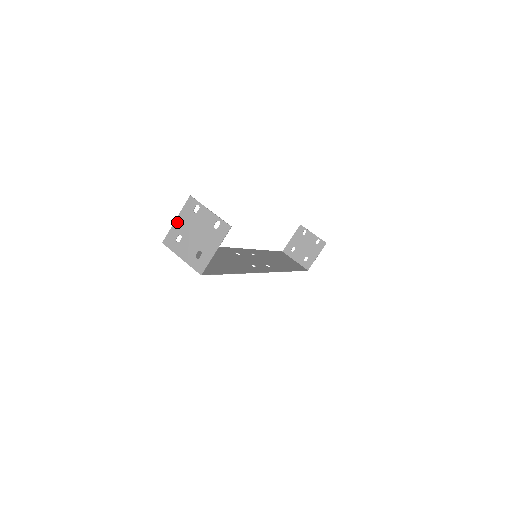
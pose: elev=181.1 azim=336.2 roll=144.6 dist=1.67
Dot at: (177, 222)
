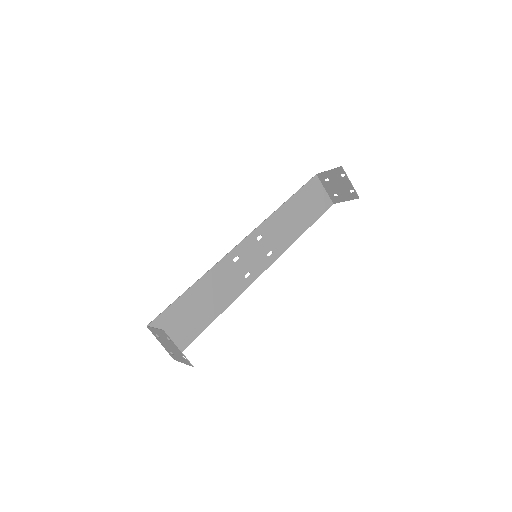
Dot at: (156, 330)
